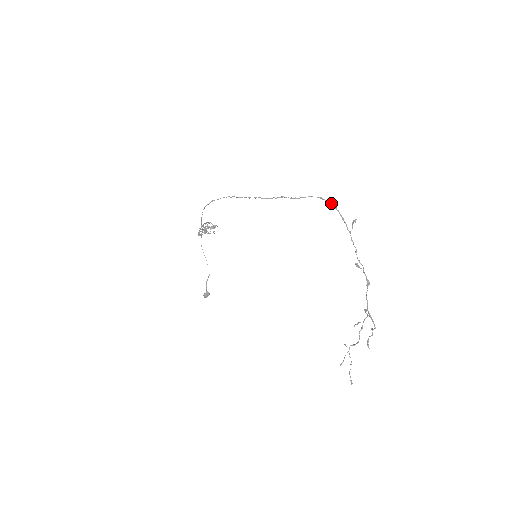
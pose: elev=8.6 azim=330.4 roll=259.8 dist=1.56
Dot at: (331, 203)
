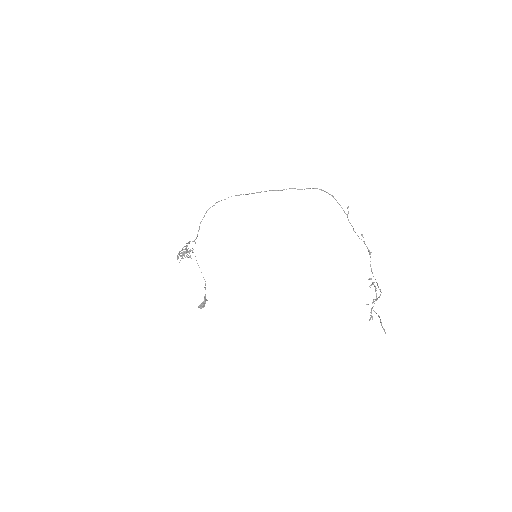
Dot at: occluded
